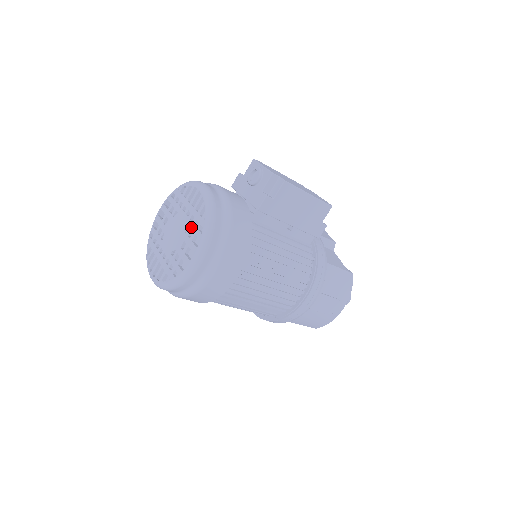
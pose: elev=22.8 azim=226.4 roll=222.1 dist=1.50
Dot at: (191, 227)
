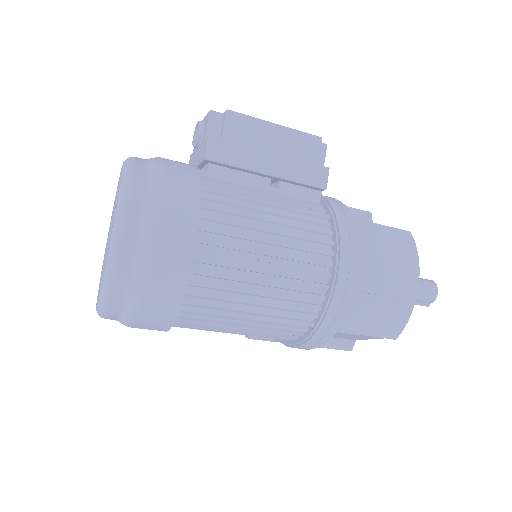
Dot at: (115, 206)
